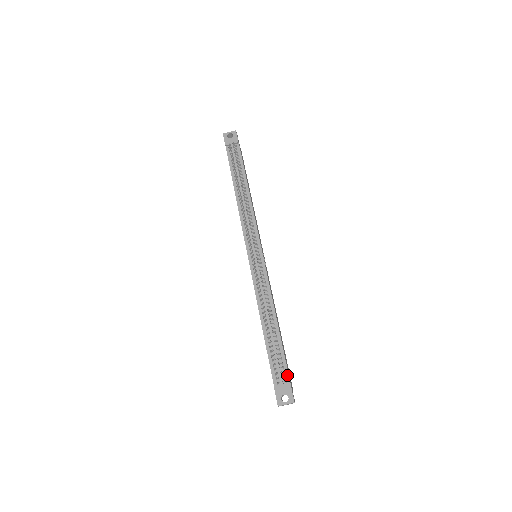
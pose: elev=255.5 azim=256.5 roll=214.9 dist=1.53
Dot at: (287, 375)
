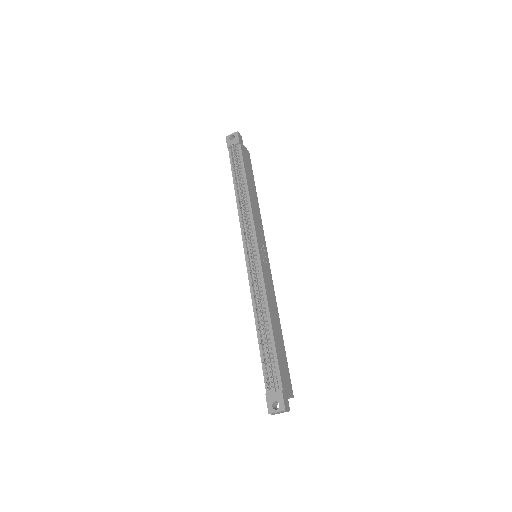
Dot at: (279, 380)
